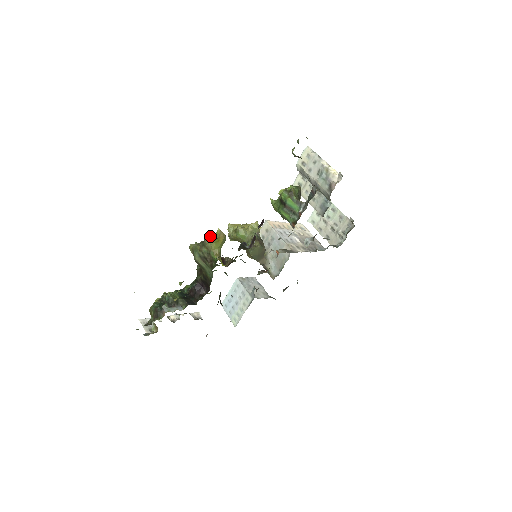
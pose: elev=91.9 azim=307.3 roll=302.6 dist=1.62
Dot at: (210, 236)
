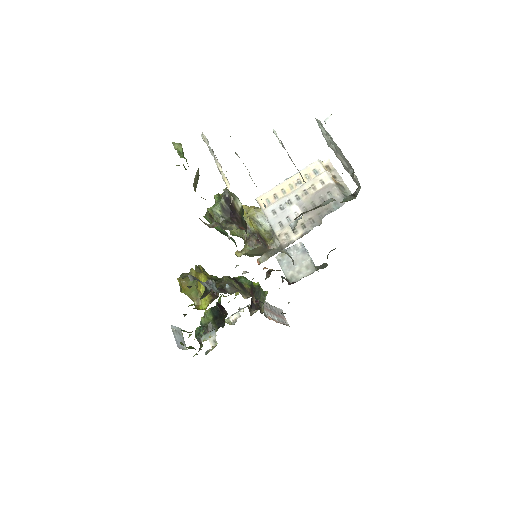
Dot at: (179, 284)
